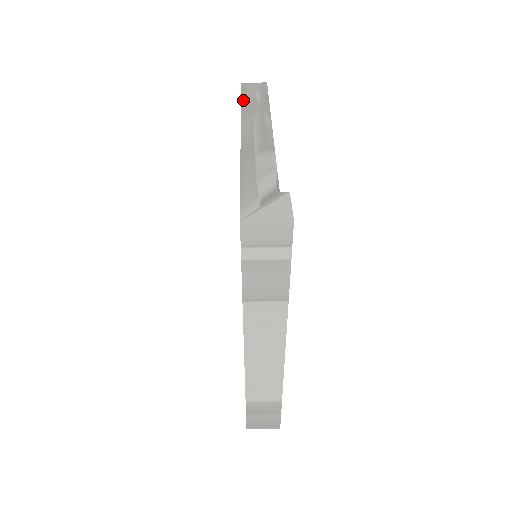
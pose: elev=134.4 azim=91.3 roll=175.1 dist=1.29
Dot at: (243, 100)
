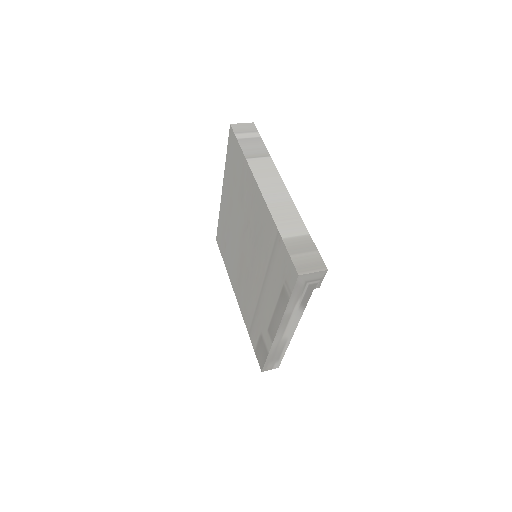
Dot at: occluded
